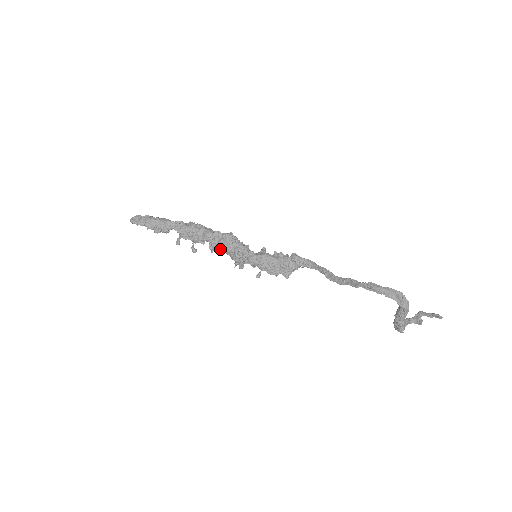
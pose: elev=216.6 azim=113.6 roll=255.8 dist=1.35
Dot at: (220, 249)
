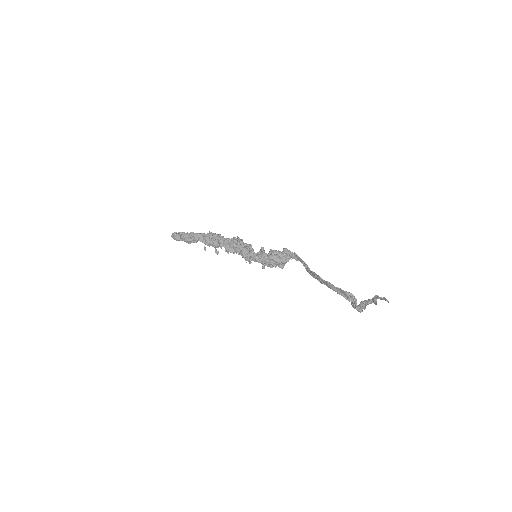
Dot at: (233, 251)
